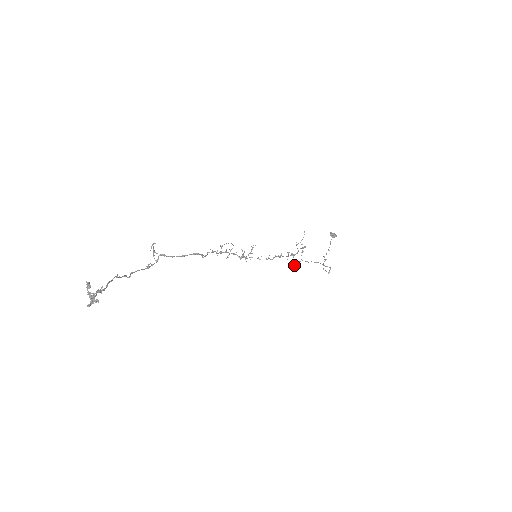
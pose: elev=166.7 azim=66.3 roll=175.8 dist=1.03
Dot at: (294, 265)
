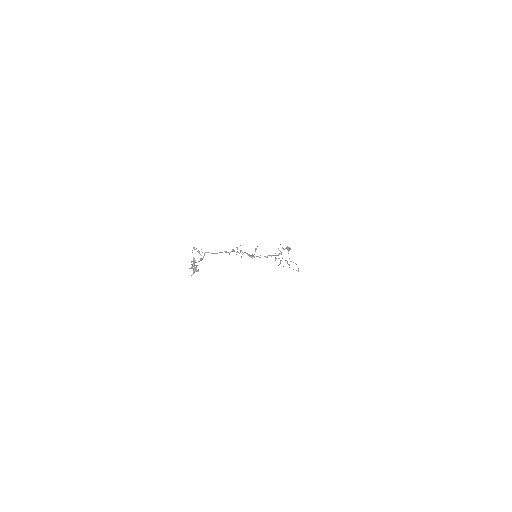
Dot at: occluded
